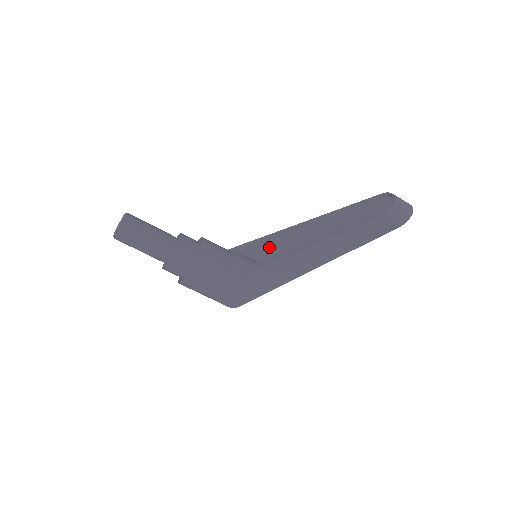
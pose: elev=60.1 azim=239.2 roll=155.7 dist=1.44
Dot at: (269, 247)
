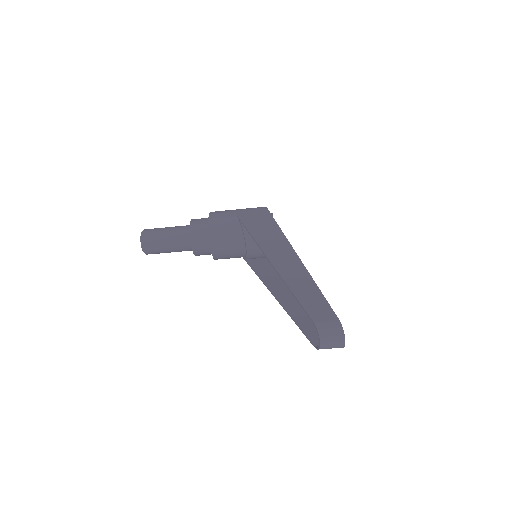
Dot at: (266, 234)
